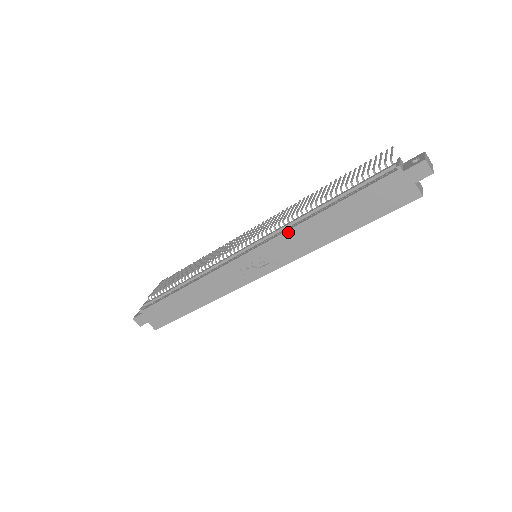
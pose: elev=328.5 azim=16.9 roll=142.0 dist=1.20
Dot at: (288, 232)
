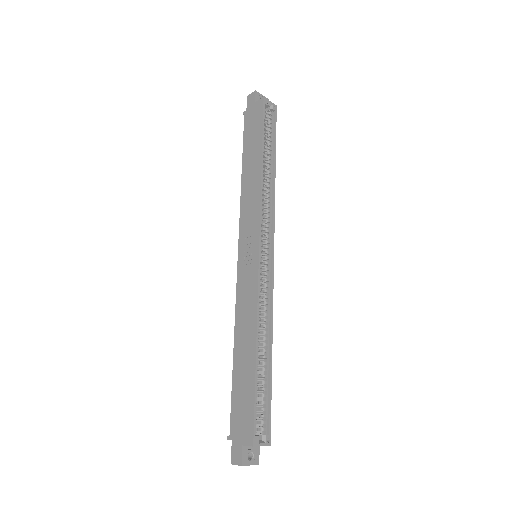
Dot at: (241, 206)
